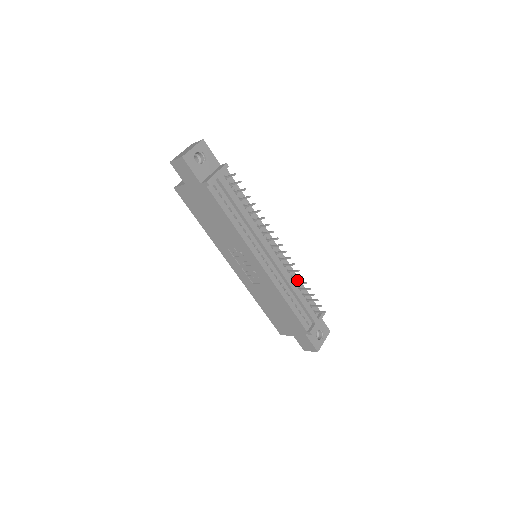
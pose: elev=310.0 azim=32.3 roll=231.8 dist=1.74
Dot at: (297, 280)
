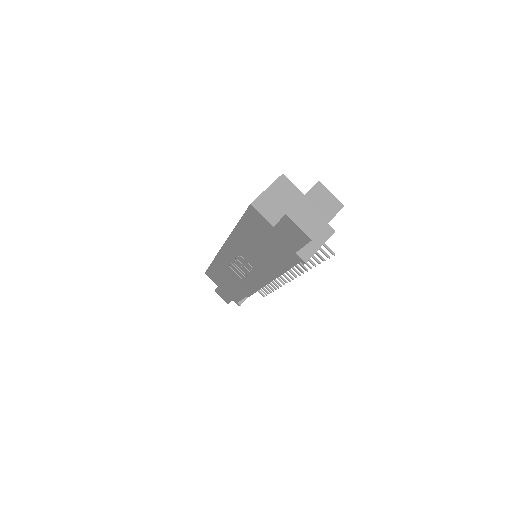
Dot at: occluded
